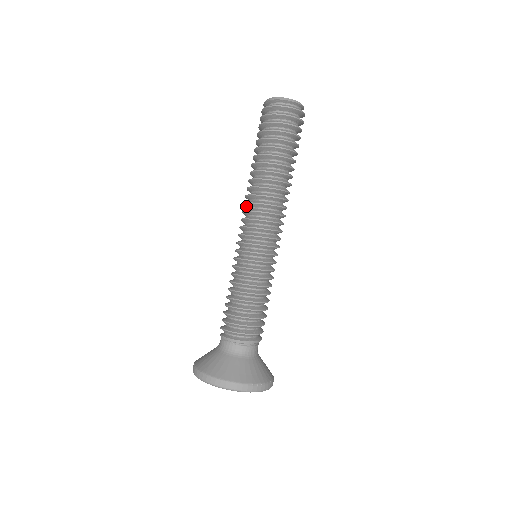
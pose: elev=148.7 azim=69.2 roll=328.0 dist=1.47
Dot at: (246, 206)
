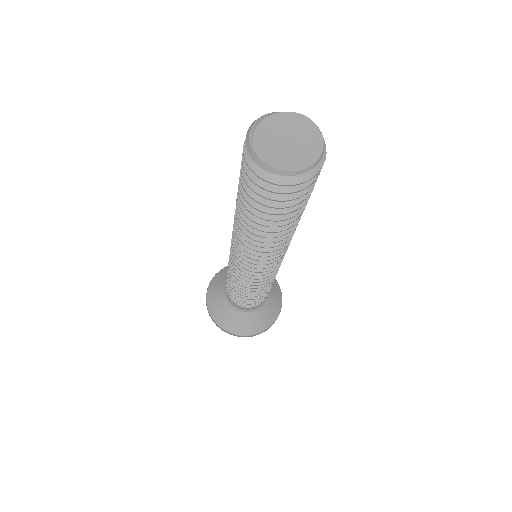
Dot at: occluded
